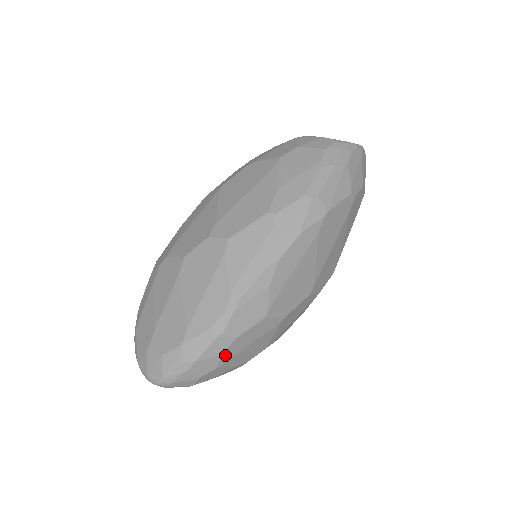
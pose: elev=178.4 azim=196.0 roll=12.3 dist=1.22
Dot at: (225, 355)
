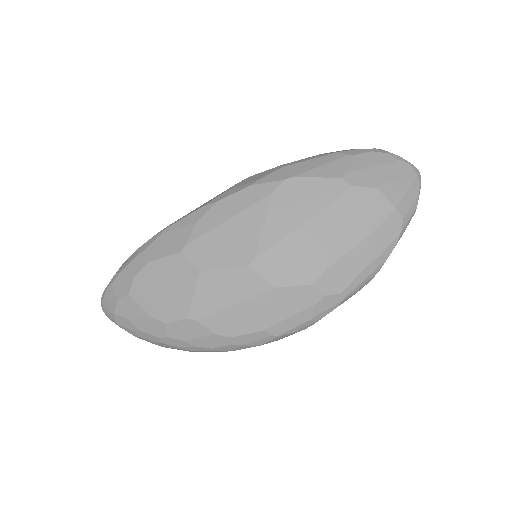
Dot at: (138, 280)
